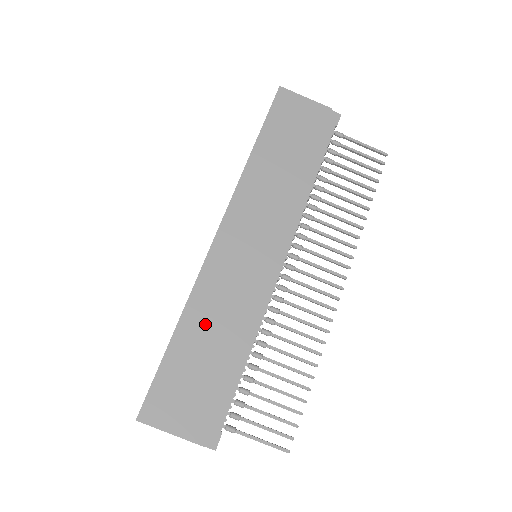
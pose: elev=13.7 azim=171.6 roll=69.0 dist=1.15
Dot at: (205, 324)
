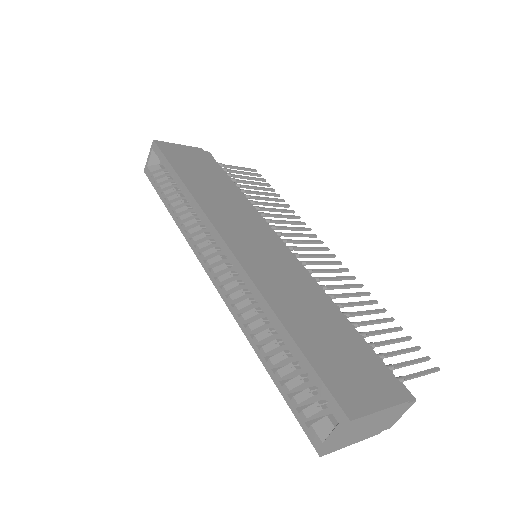
Dot at: (294, 306)
